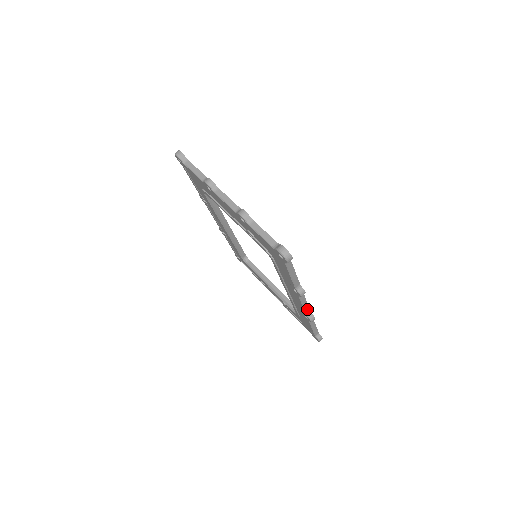
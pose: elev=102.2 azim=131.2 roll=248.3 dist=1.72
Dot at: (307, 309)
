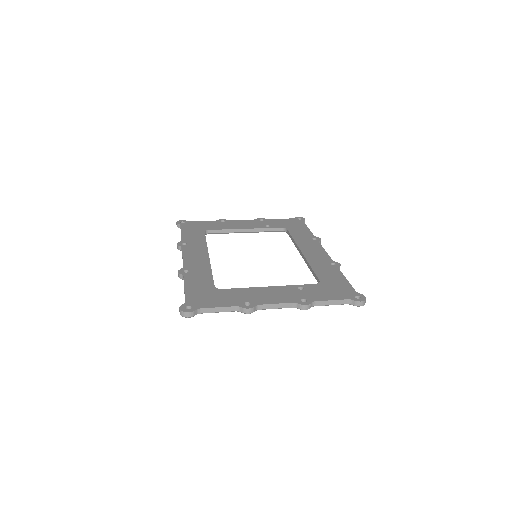
Dot at: occluded
